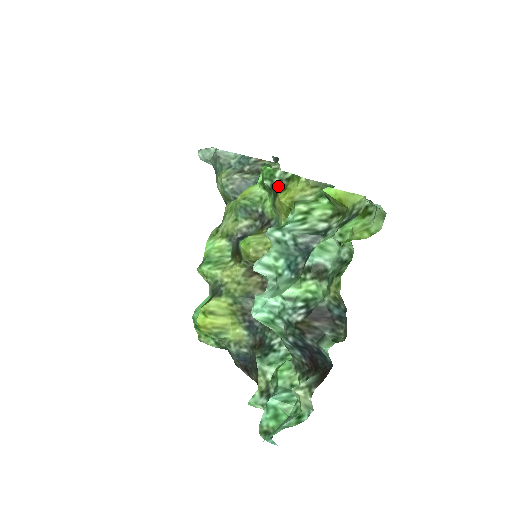
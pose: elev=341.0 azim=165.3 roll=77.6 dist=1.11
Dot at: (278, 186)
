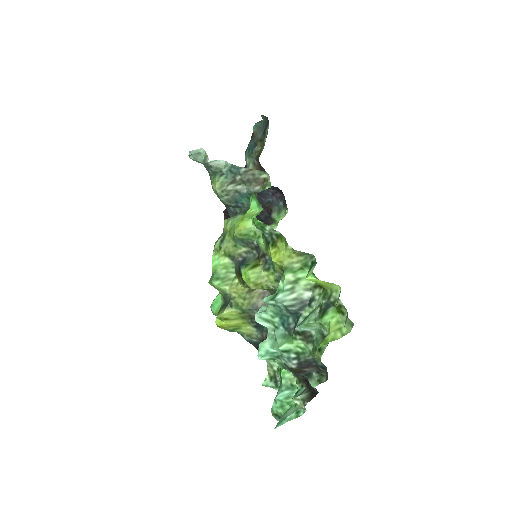
Dot at: (269, 237)
